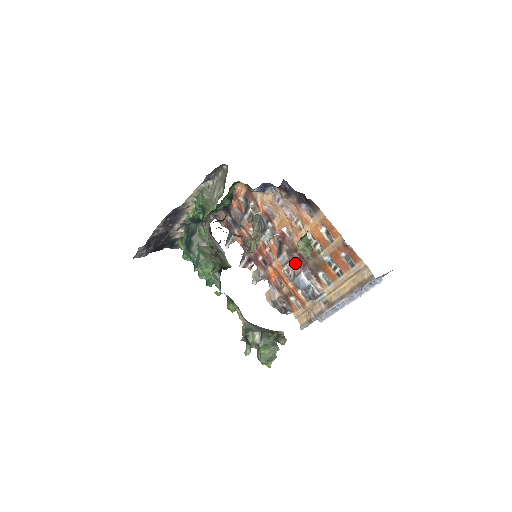
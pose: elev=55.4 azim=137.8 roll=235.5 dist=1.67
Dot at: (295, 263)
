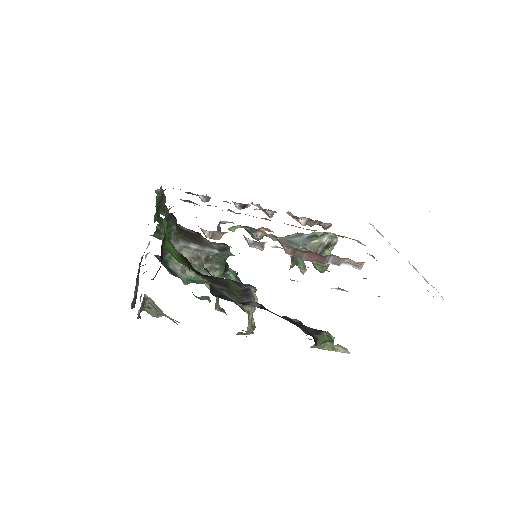
Dot at: (311, 260)
